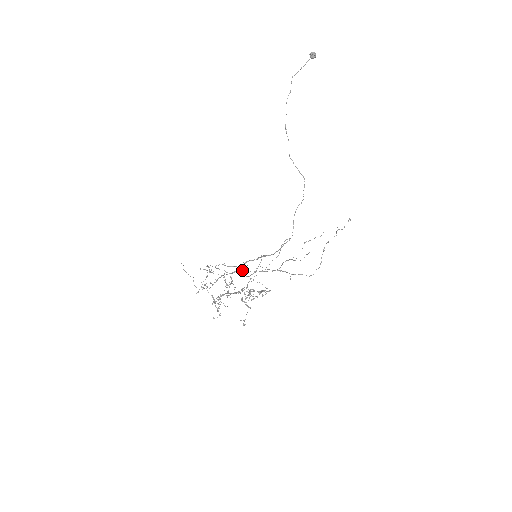
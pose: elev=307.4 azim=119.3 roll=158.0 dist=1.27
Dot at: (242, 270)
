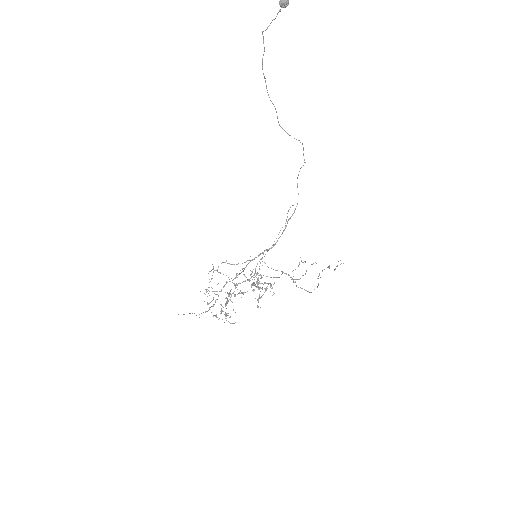
Dot at: (244, 274)
